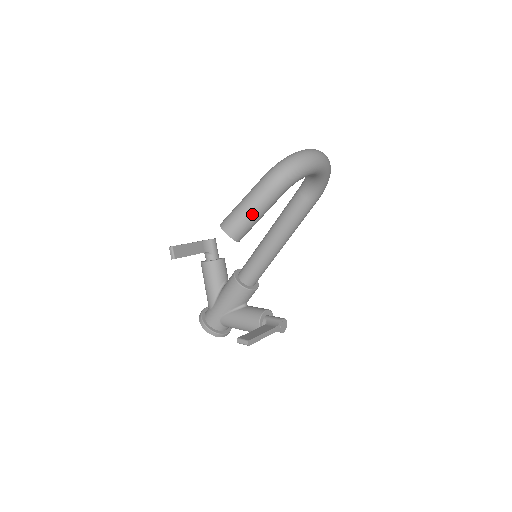
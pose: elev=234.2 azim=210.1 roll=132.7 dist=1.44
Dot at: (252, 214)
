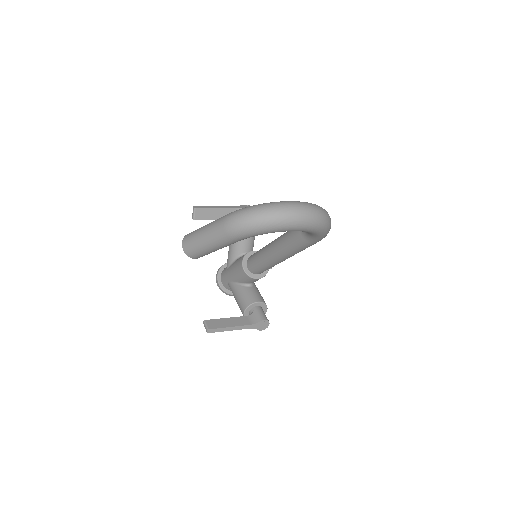
Dot at: (205, 245)
